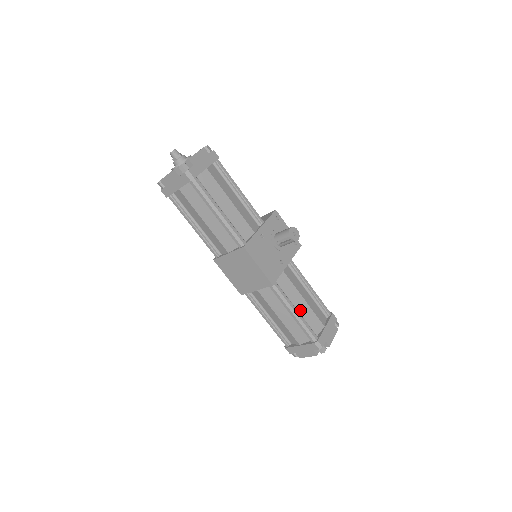
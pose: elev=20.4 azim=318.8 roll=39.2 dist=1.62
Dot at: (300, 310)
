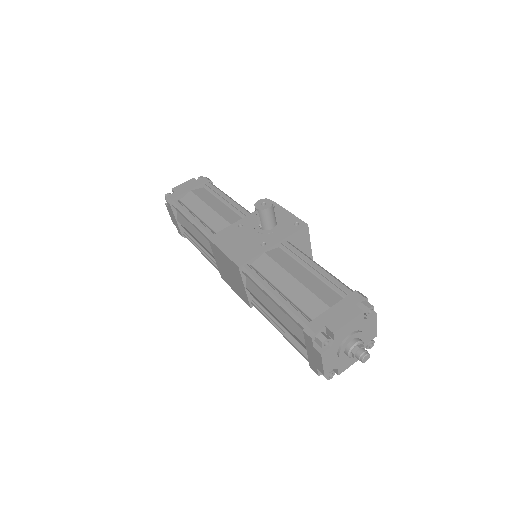
Dot at: (287, 292)
